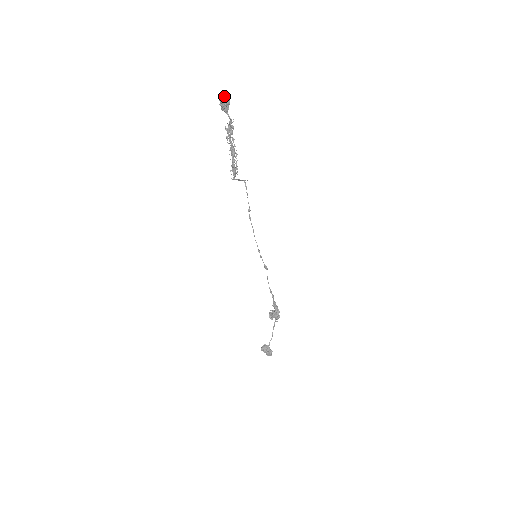
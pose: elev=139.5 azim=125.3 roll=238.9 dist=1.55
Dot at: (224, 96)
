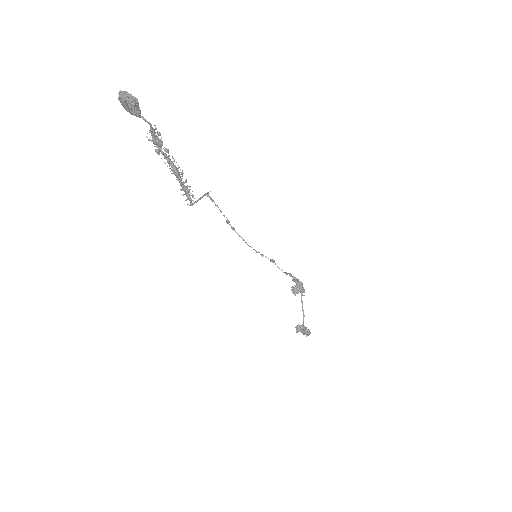
Dot at: (124, 96)
